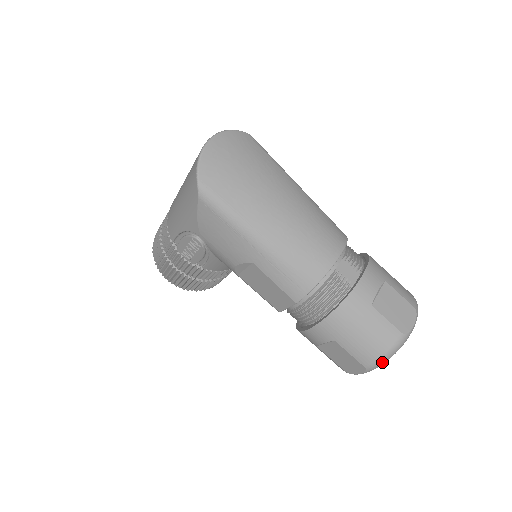
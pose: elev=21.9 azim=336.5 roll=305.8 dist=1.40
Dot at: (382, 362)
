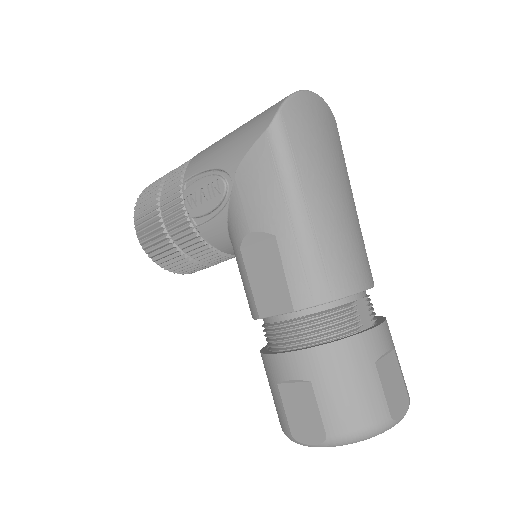
Dot at: (351, 439)
